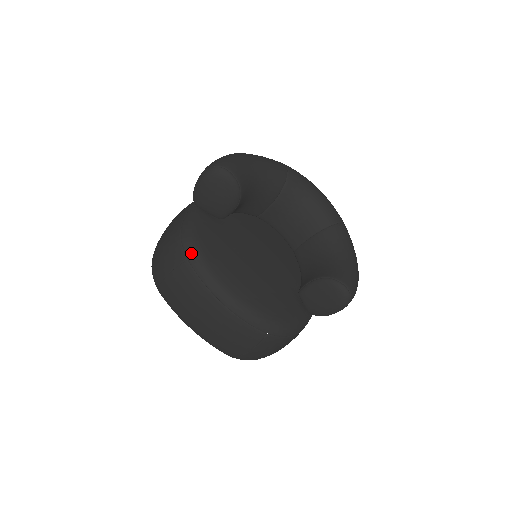
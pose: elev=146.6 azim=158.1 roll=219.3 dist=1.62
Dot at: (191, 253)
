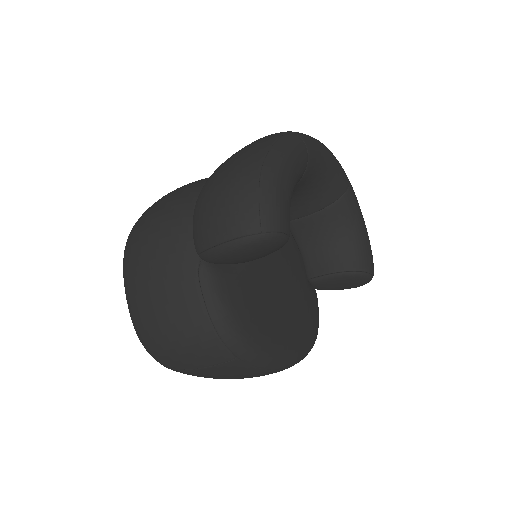
Dot at: (241, 349)
